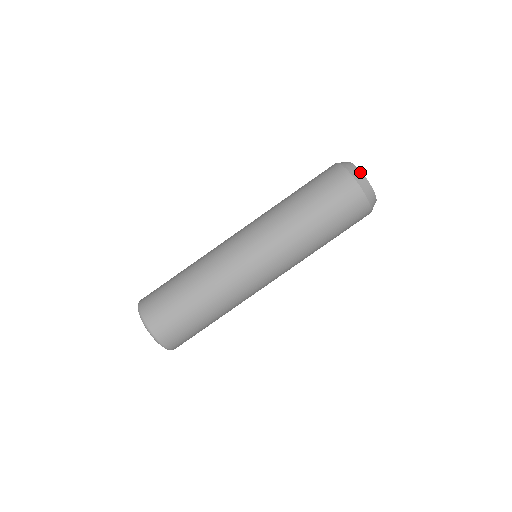
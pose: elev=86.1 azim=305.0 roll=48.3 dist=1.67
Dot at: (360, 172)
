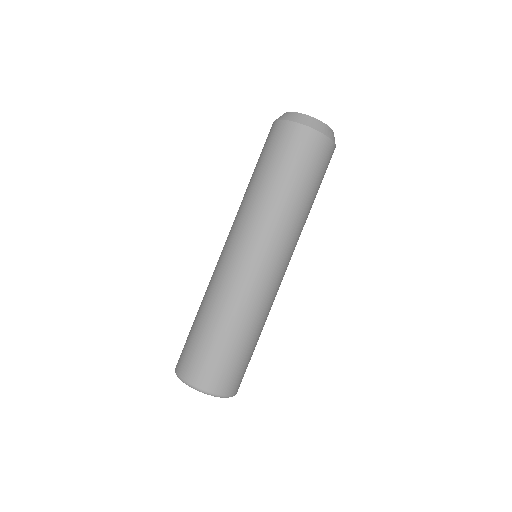
Dot at: (285, 113)
